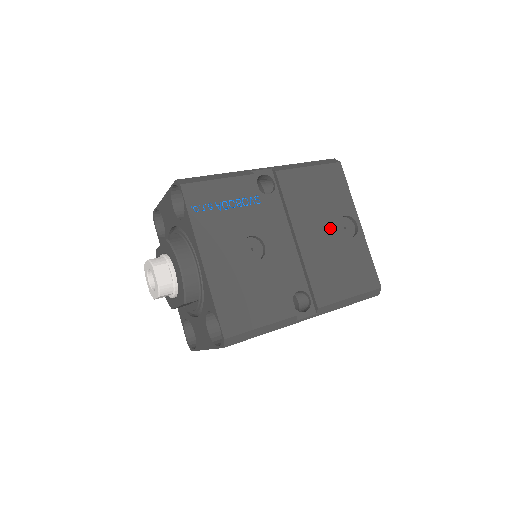
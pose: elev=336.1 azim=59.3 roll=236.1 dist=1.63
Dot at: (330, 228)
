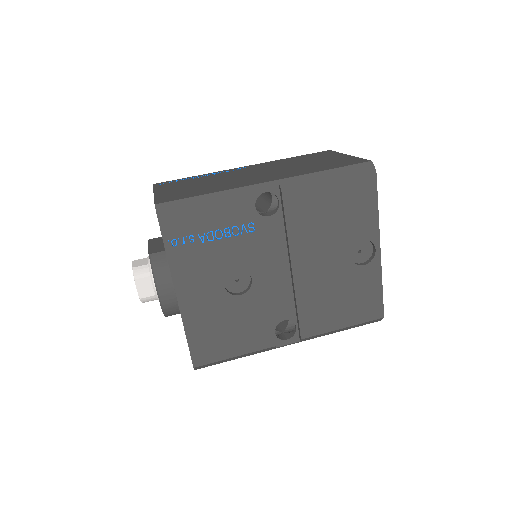
Dot at: (338, 256)
